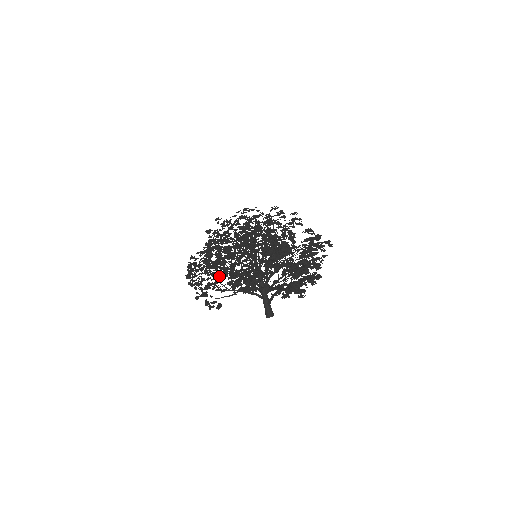
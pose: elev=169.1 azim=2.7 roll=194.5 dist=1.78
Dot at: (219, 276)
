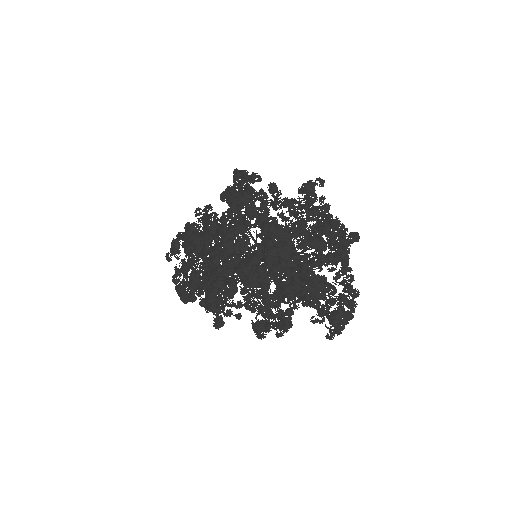
Dot at: occluded
